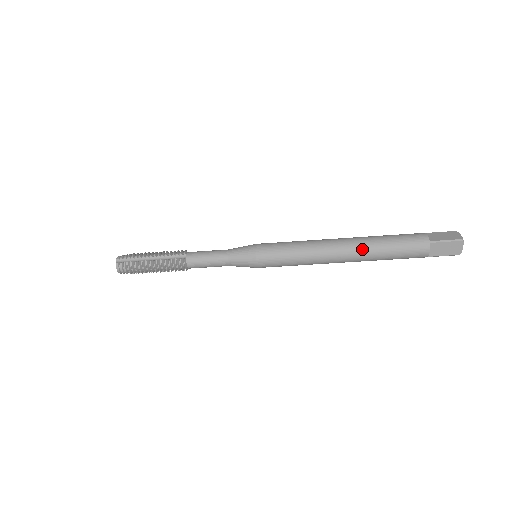
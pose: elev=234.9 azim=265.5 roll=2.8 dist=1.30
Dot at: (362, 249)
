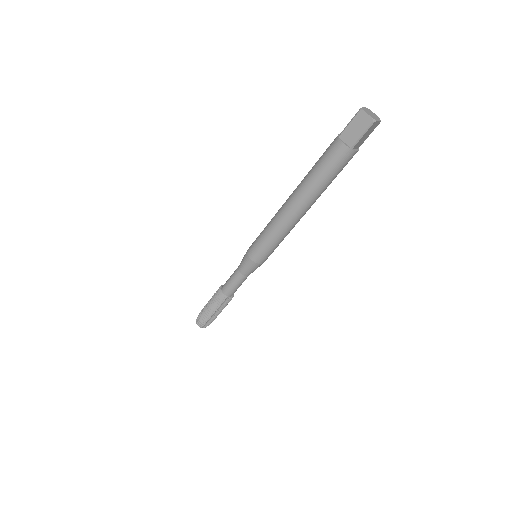
Dot at: (299, 189)
